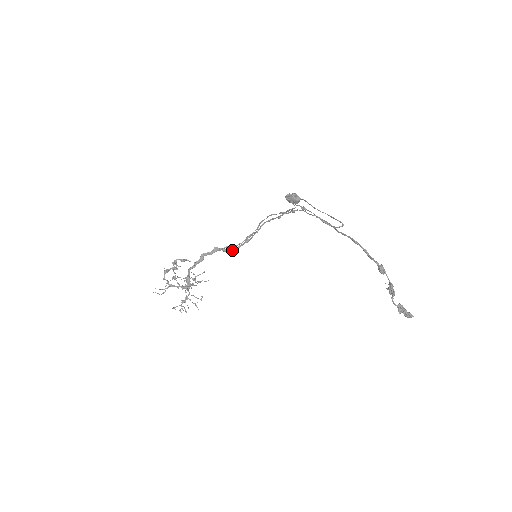
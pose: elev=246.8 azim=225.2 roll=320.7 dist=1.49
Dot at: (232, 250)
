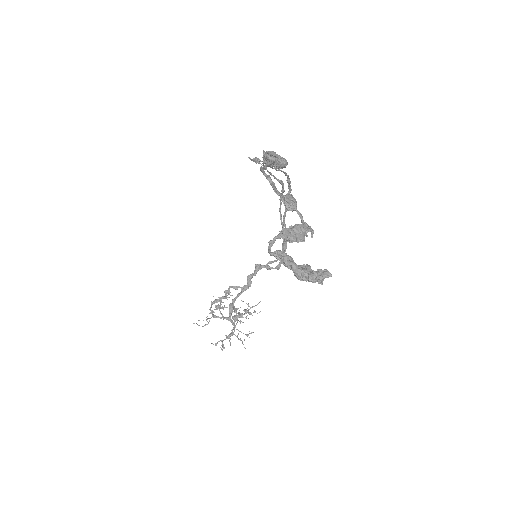
Dot at: (276, 266)
